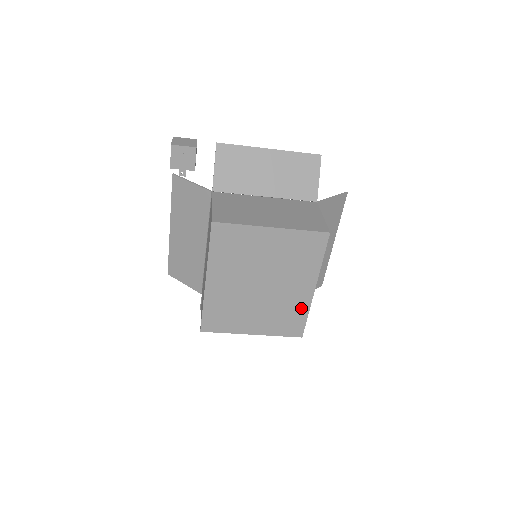
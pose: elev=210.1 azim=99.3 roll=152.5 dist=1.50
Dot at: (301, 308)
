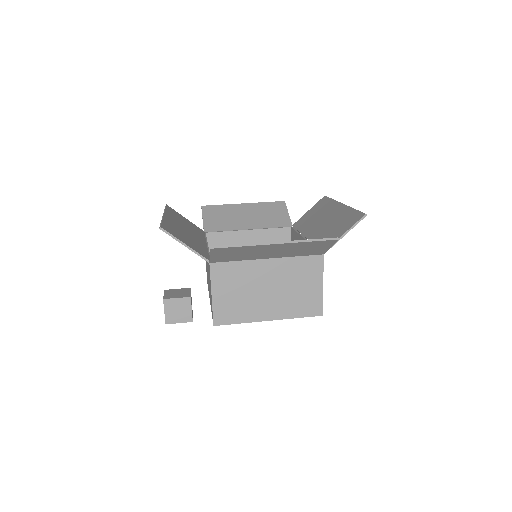
Dot at: occluded
